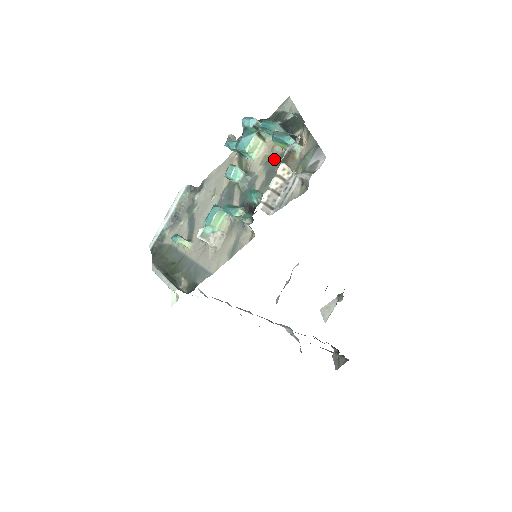
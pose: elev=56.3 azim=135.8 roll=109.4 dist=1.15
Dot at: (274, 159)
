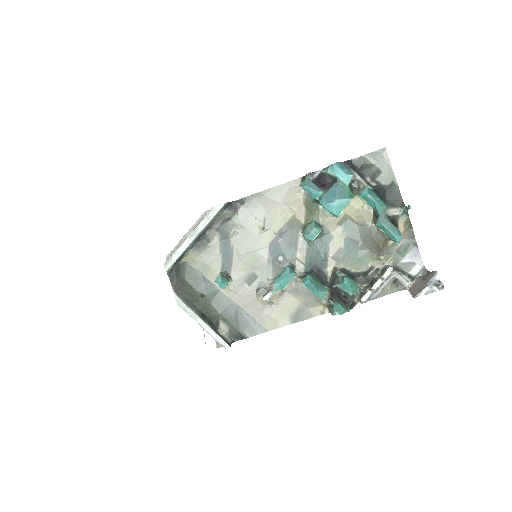
Dot at: (357, 227)
